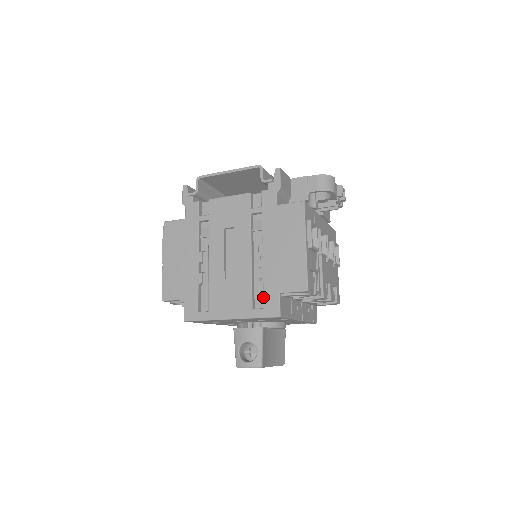
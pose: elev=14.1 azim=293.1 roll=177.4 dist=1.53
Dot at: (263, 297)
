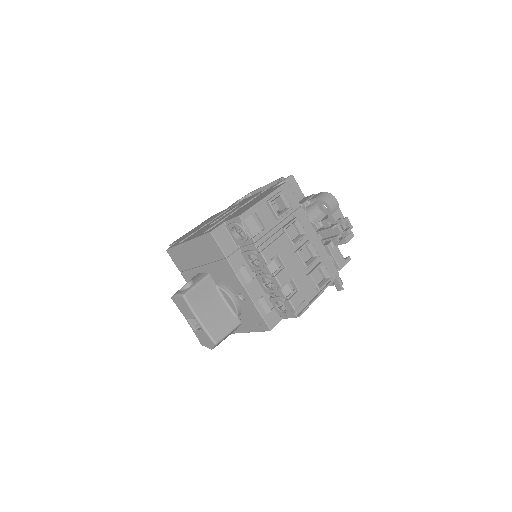
Dot at: occluded
